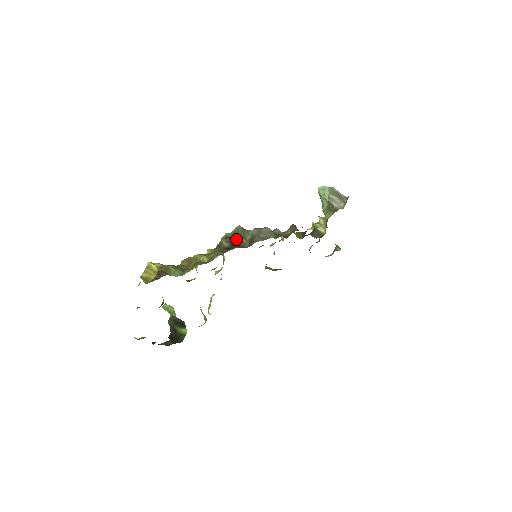
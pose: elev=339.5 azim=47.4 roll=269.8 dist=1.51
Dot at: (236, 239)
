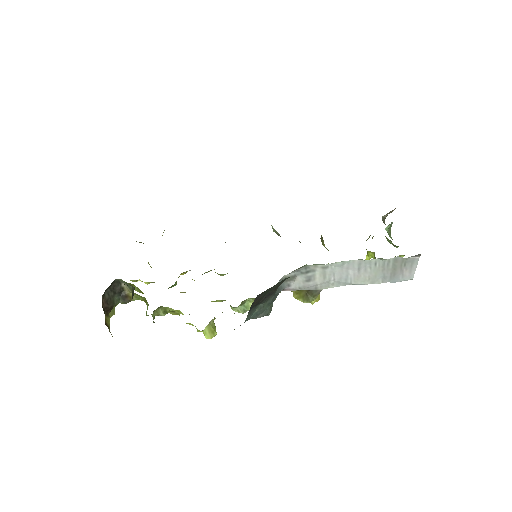
Dot at: occluded
